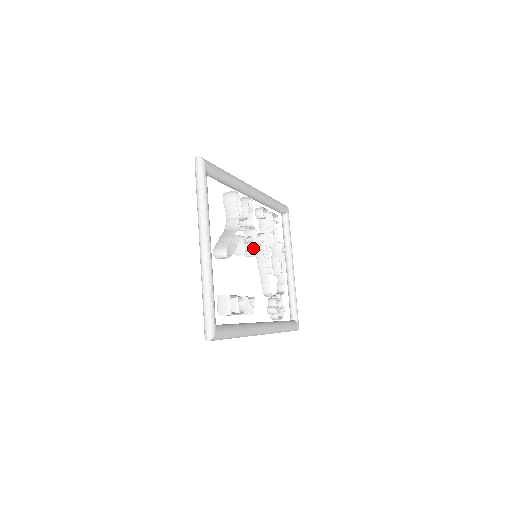
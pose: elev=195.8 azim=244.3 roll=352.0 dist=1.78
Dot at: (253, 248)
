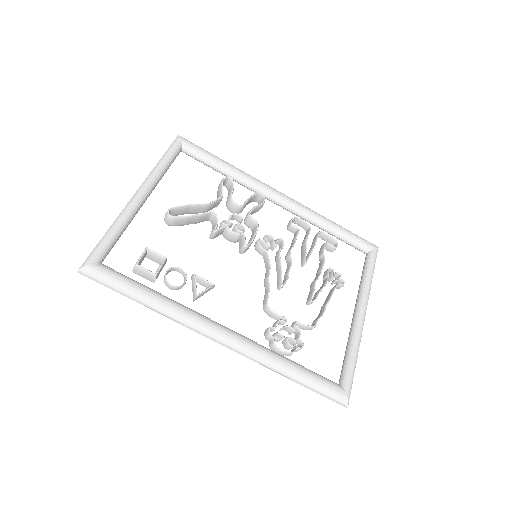
Dot at: (243, 238)
